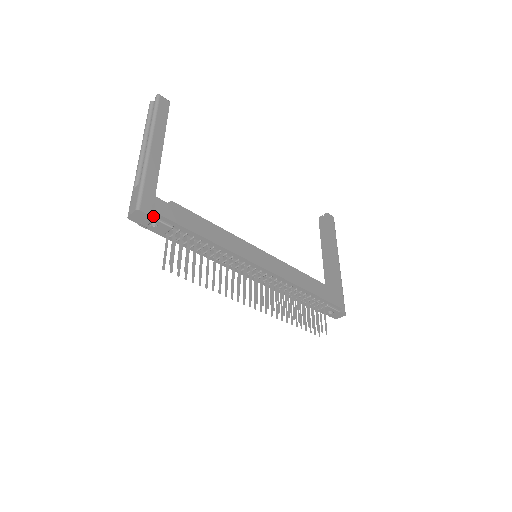
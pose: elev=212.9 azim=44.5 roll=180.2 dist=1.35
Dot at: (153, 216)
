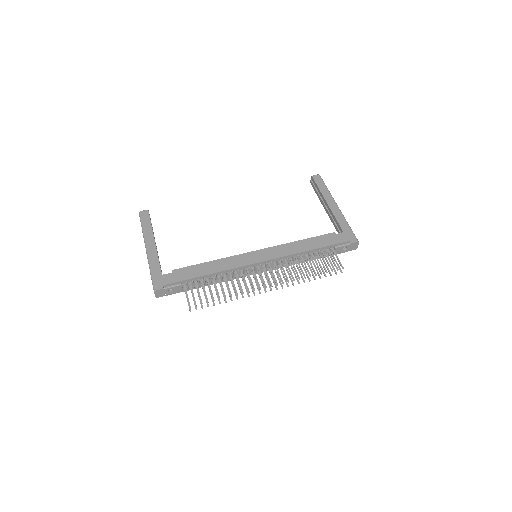
Dot at: (165, 287)
